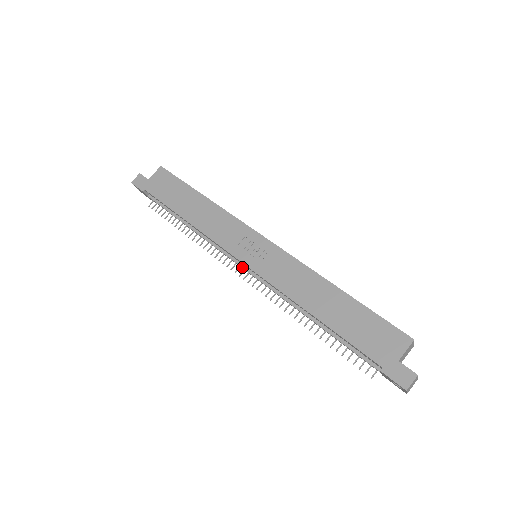
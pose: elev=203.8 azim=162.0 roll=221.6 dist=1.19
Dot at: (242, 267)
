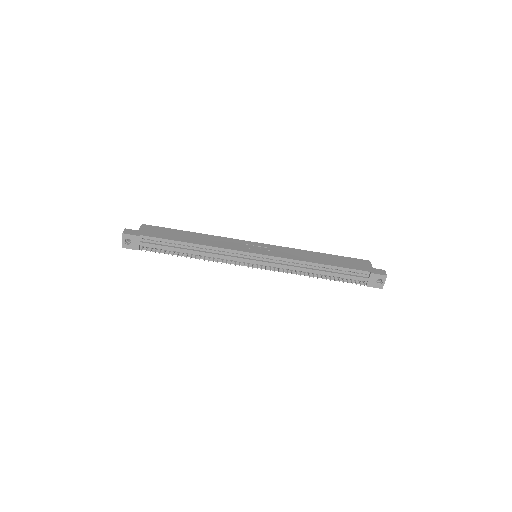
Dot at: (254, 260)
